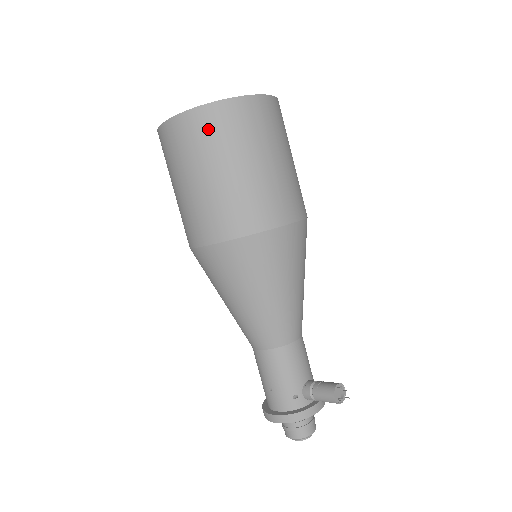
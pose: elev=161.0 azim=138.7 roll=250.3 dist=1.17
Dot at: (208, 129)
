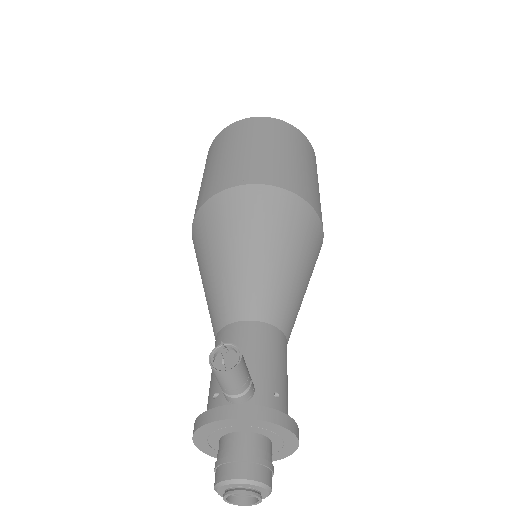
Dot at: occluded
